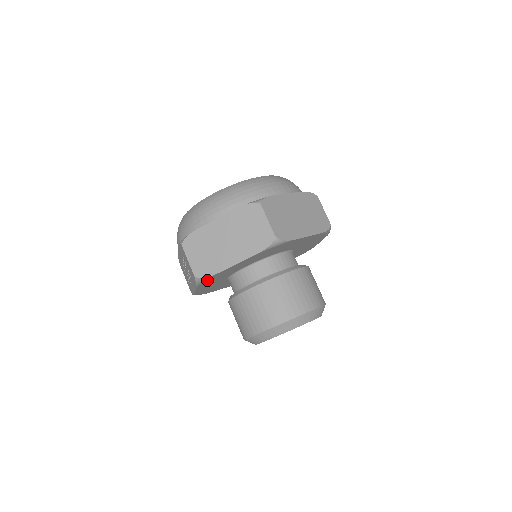
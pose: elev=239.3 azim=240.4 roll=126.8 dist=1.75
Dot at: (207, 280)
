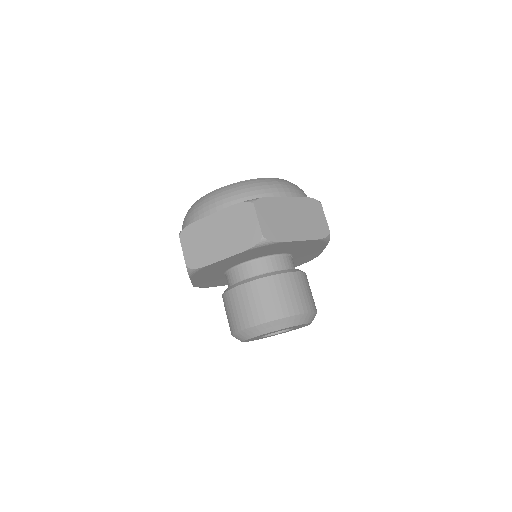
Dot at: (199, 272)
